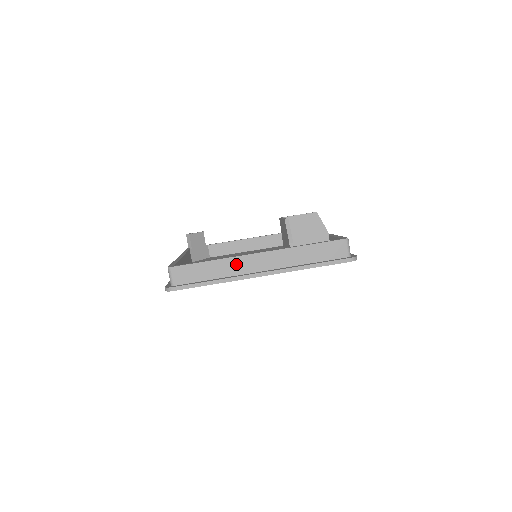
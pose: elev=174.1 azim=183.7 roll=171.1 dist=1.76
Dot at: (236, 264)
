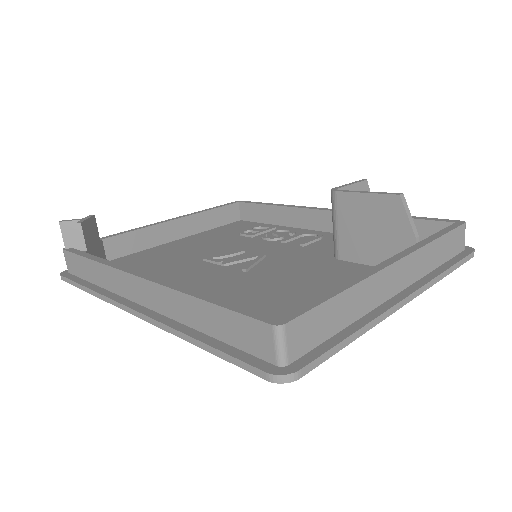
Dot at: (372, 289)
